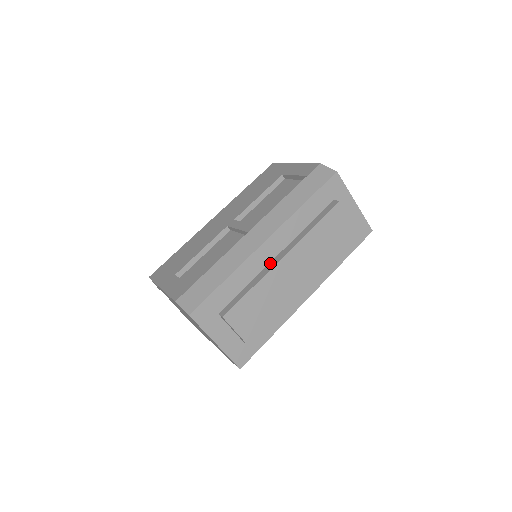
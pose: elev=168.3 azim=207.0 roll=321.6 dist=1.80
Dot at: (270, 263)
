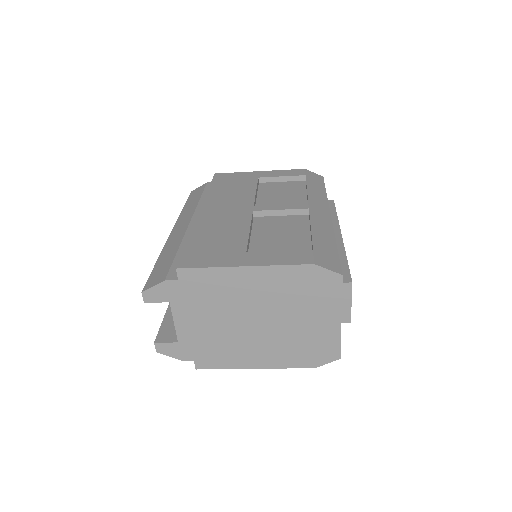
Dot at: occluded
